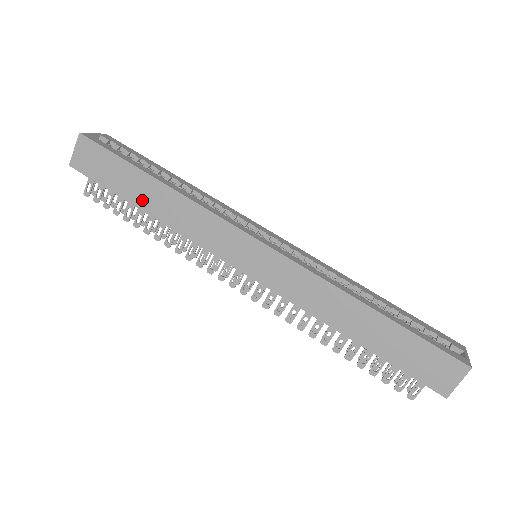
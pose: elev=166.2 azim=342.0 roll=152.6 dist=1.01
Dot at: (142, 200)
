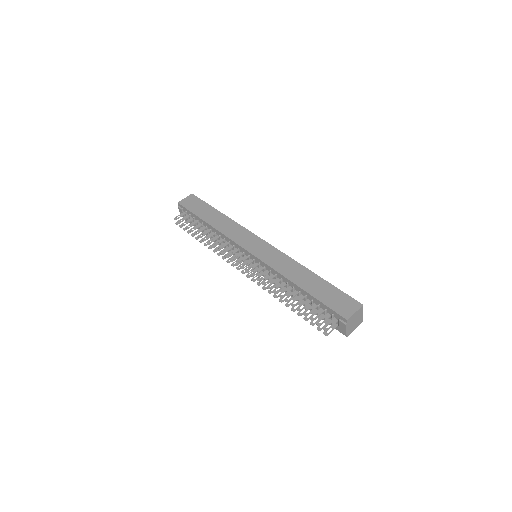
Dot at: (209, 219)
